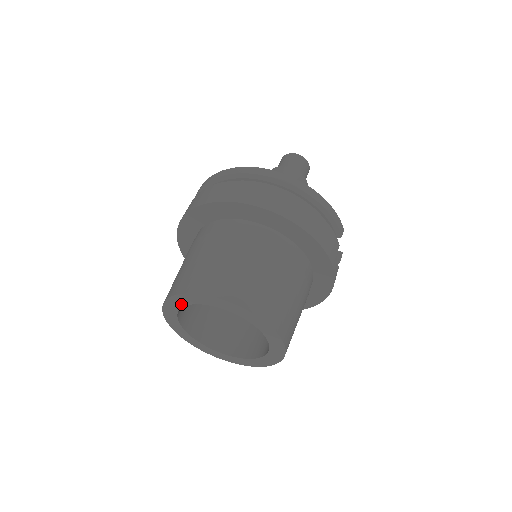
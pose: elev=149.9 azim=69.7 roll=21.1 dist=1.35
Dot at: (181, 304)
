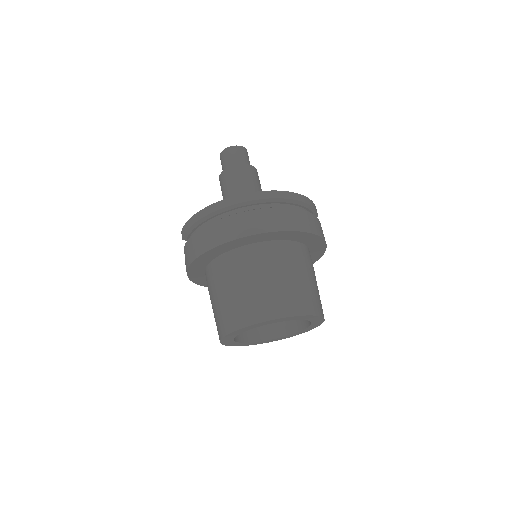
Dot at: (244, 331)
